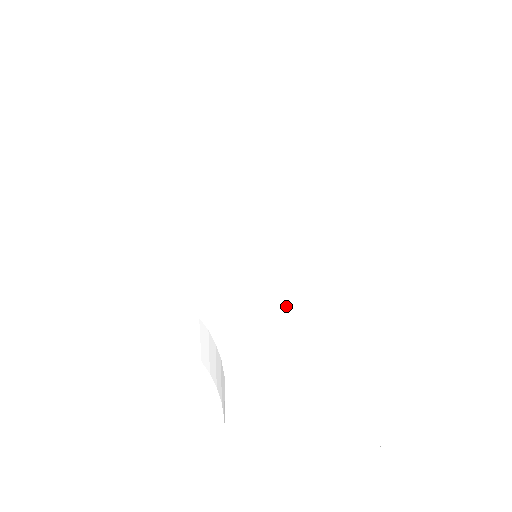
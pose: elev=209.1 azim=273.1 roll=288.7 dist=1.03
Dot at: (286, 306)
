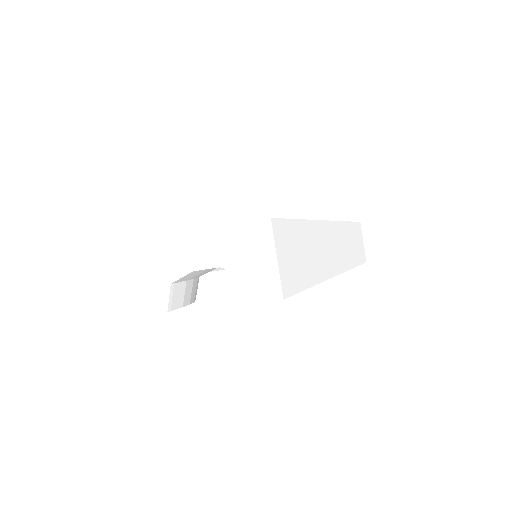
Dot at: occluded
